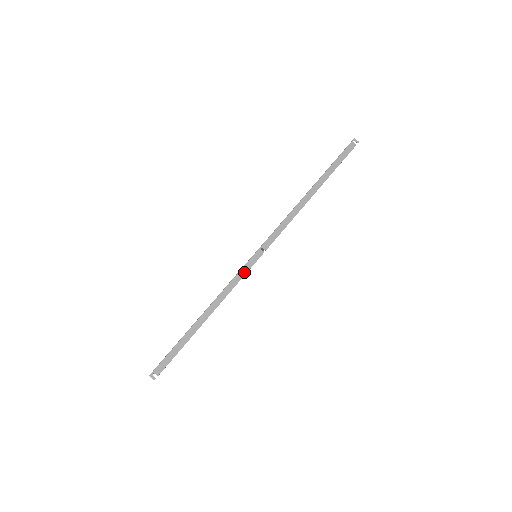
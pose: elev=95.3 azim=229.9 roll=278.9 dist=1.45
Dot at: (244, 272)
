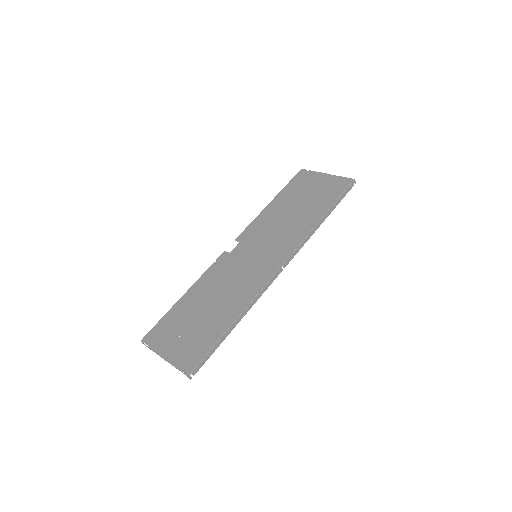
Dot at: (267, 286)
